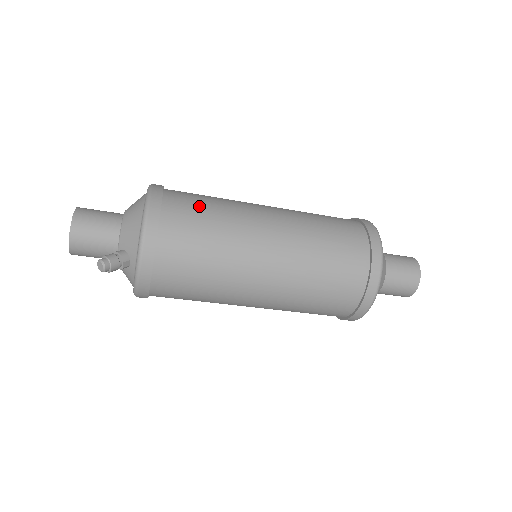
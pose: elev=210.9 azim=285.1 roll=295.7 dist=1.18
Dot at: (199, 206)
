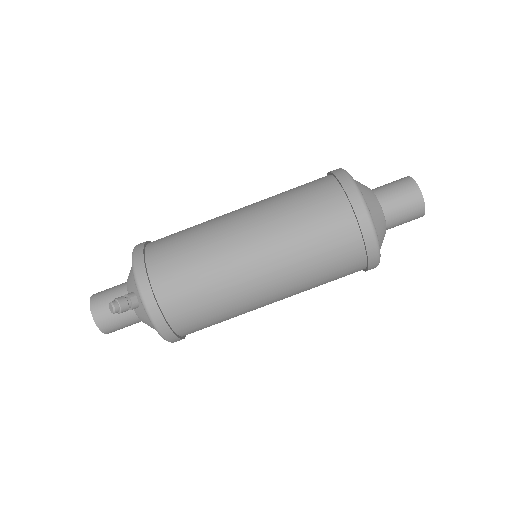
Dot at: (177, 232)
